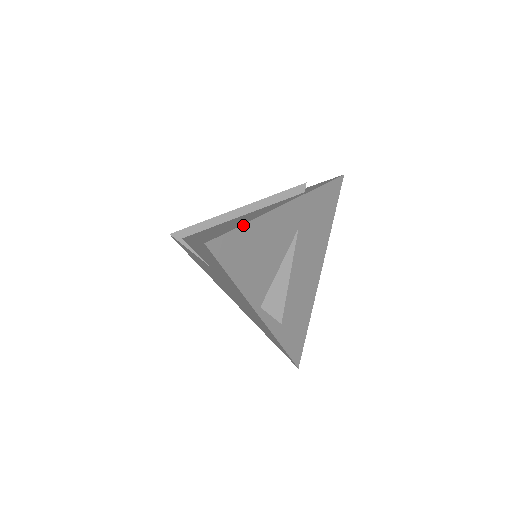
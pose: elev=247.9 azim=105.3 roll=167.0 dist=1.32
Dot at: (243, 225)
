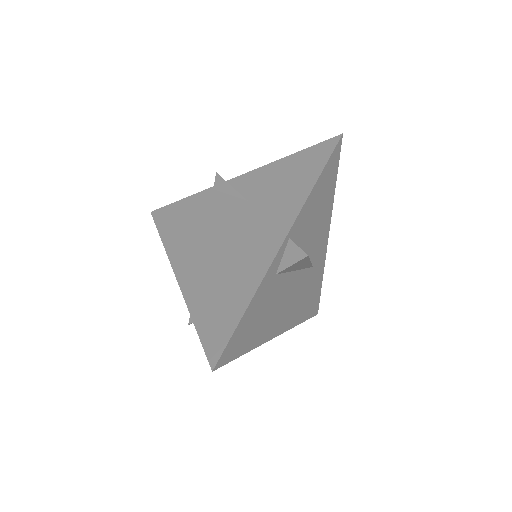
Dot at: occluded
